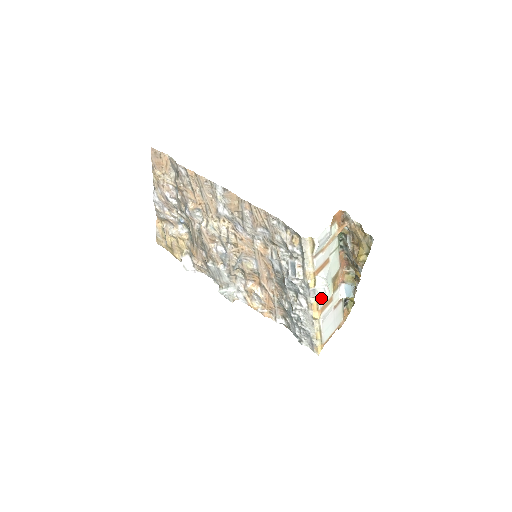
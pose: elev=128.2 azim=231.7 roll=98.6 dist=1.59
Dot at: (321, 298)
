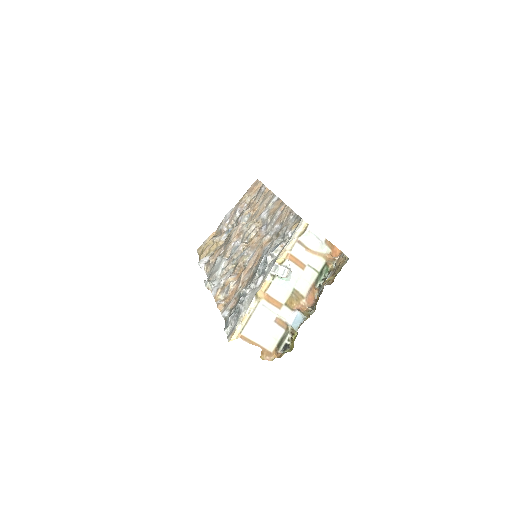
Dot at: (275, 286)
